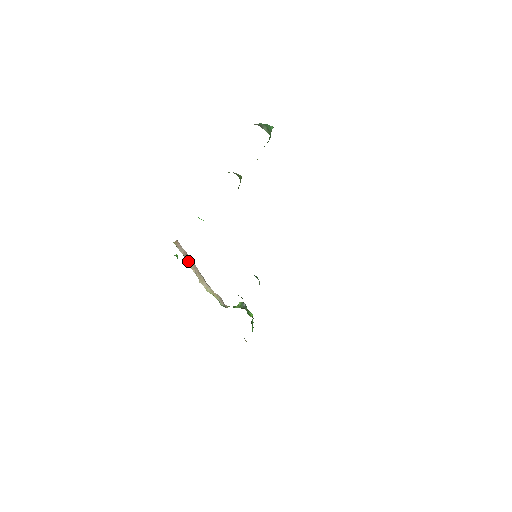
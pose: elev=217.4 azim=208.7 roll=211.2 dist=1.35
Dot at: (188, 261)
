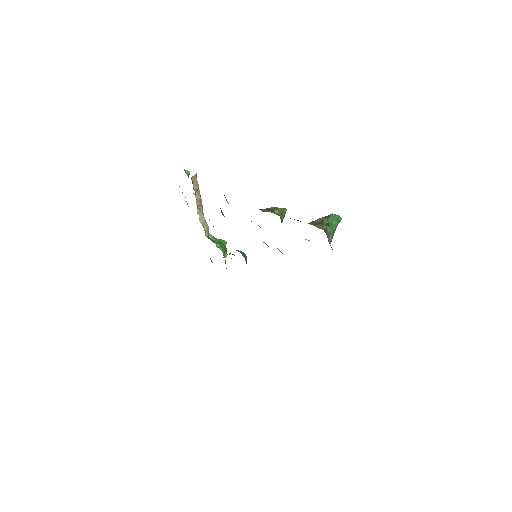
Dot at: (196, 195)
